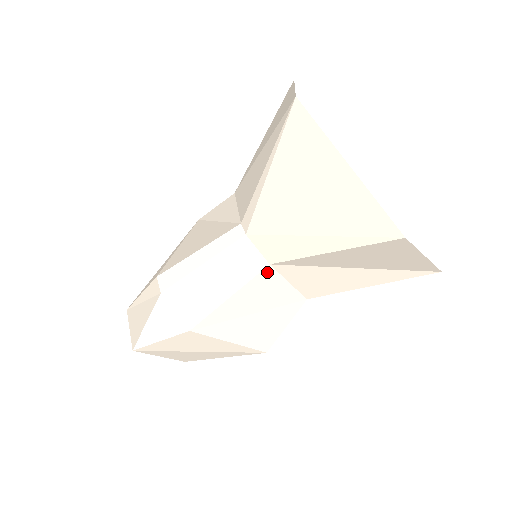
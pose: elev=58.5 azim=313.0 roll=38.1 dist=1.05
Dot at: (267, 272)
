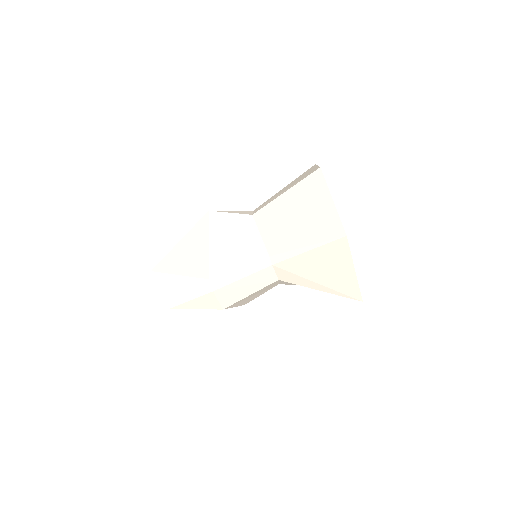
Dot at: (275, 282)
